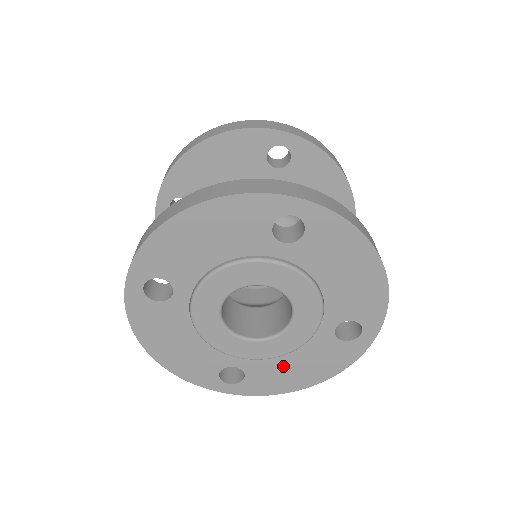
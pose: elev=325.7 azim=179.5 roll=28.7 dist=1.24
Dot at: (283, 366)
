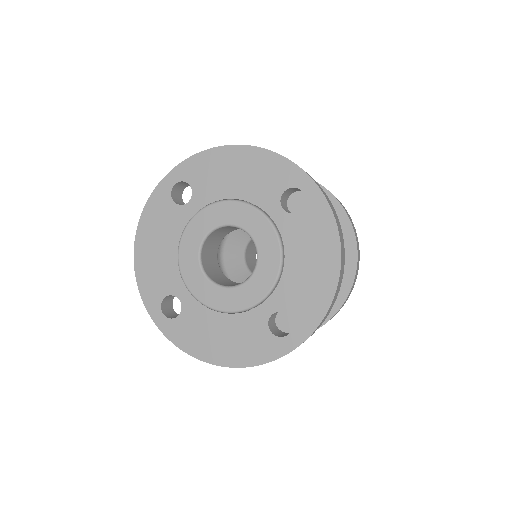
Dot at: (298, 276)
